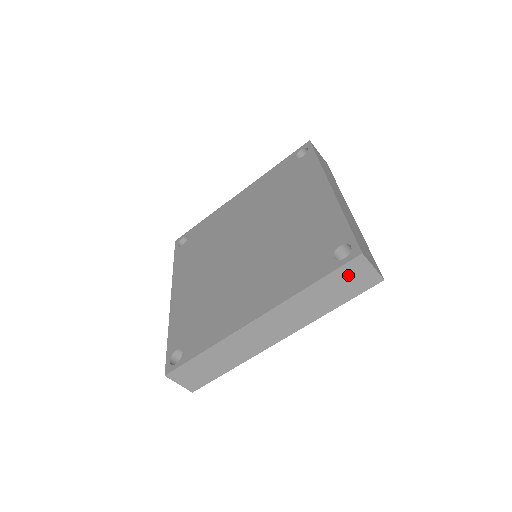
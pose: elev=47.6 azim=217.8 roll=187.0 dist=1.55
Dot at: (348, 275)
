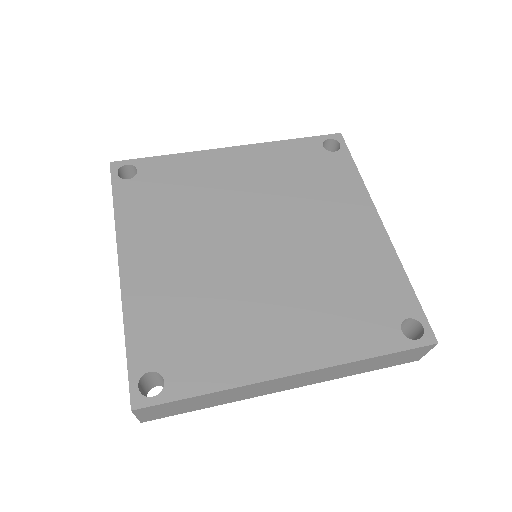
Dot at: (407, 354)
